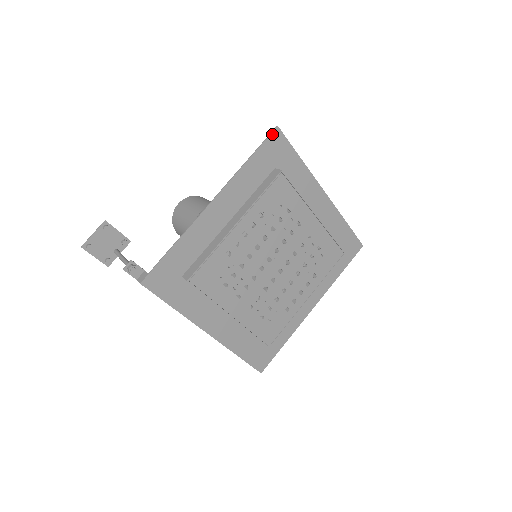
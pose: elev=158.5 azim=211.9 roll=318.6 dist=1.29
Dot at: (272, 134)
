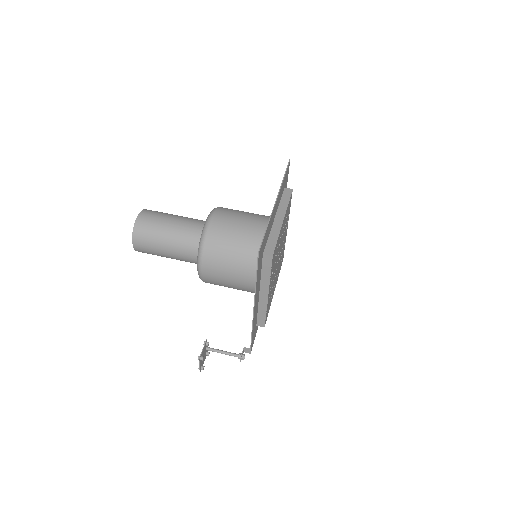
Dot at: (258, 258)
